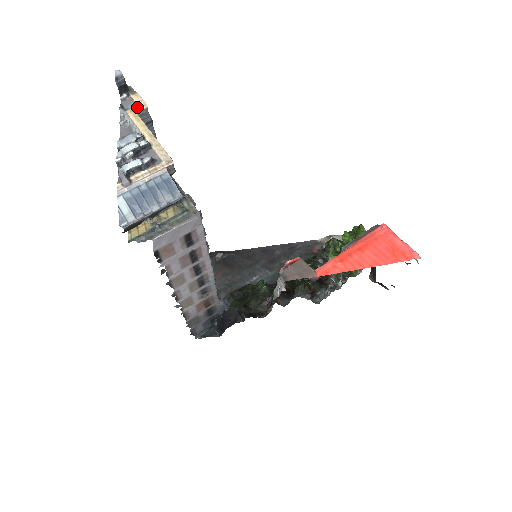
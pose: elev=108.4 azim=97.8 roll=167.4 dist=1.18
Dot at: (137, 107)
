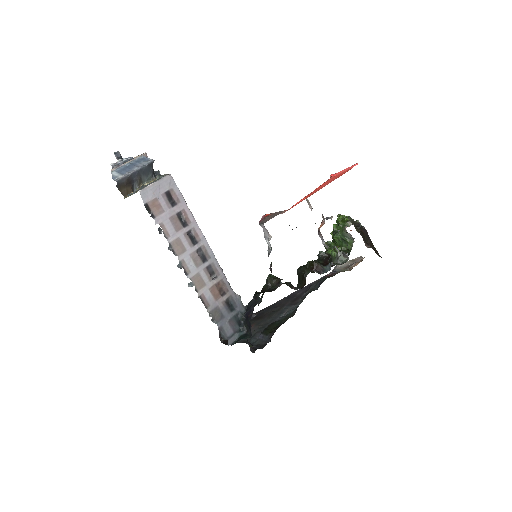
Dot at: occluded
